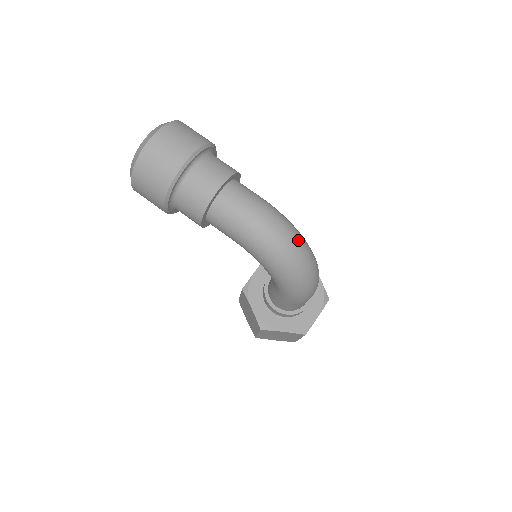
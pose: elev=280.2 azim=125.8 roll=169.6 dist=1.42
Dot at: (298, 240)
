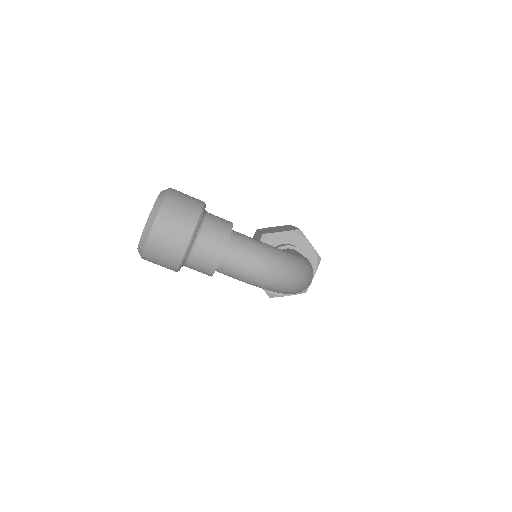
Dot at: (294, 270)
